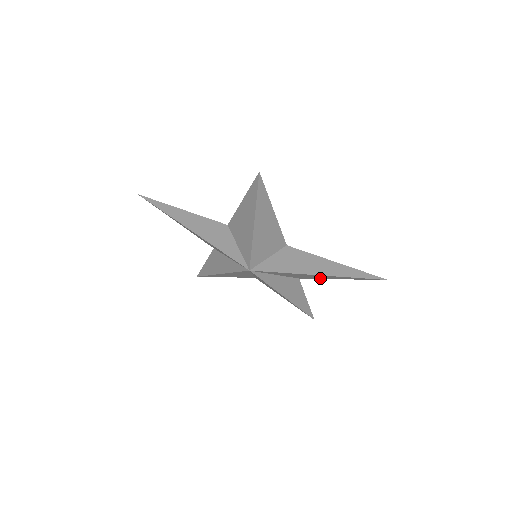
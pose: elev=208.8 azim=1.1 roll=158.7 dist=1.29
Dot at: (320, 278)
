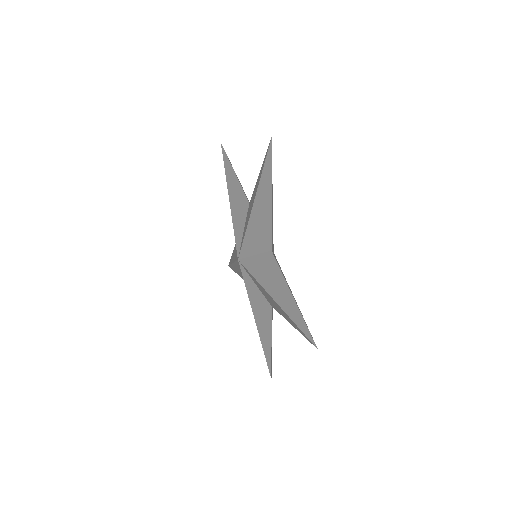
Dot at: (281, 313)
